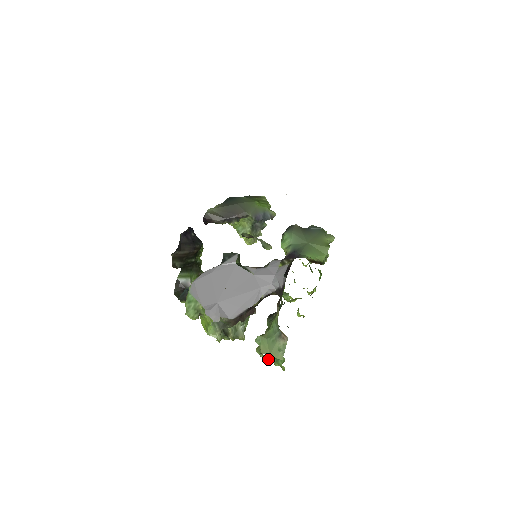
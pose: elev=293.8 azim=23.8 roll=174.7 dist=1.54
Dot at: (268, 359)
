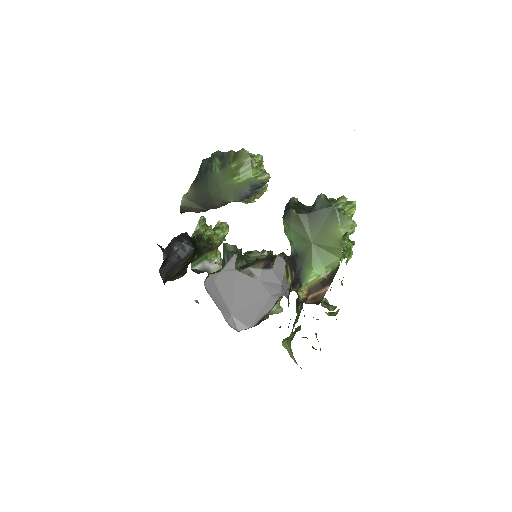
Dot at: occluded
